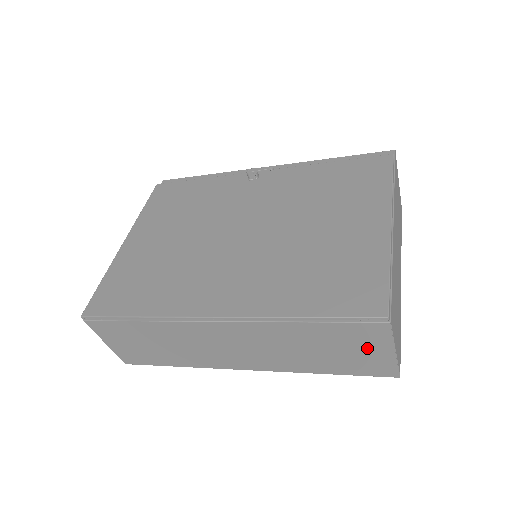
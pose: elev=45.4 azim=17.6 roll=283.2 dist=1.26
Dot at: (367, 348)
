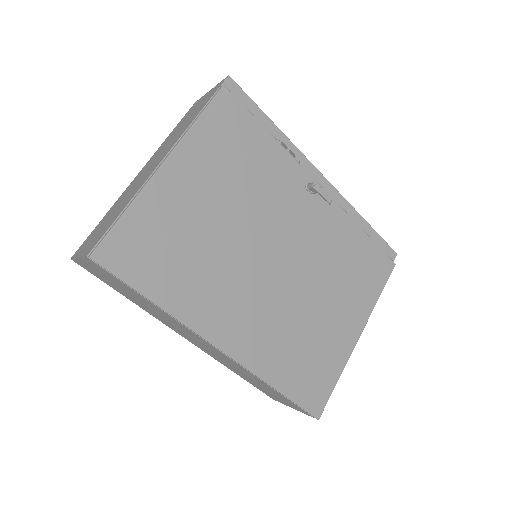
Dot at: (283, 401)
